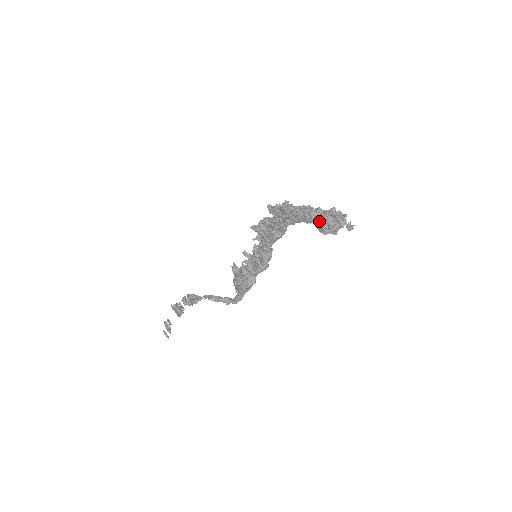
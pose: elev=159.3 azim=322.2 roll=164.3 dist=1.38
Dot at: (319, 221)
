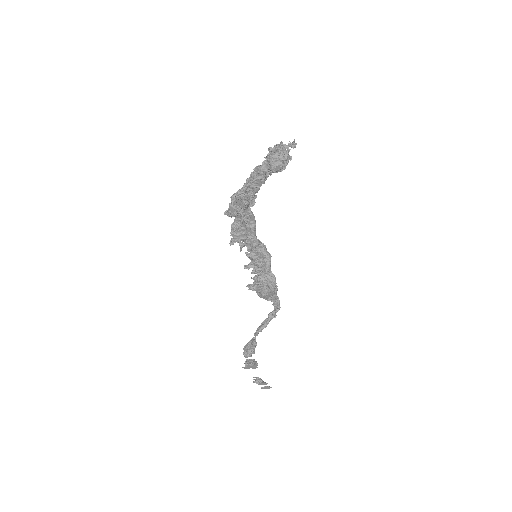
Dot at: (272, 166)
